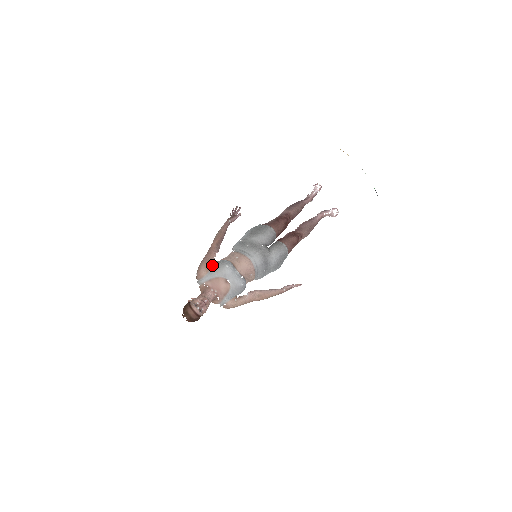
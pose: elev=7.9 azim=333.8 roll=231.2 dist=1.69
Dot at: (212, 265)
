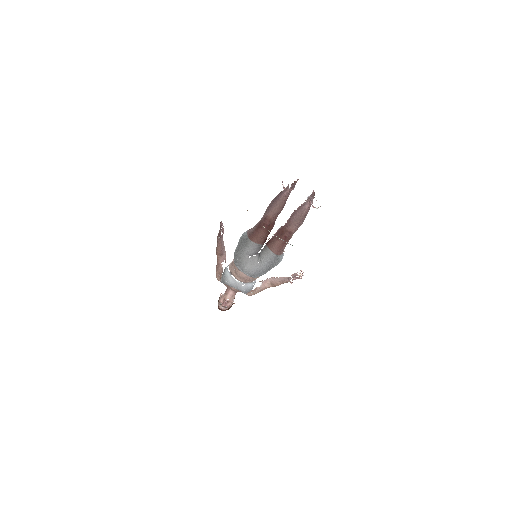
Dot at: occluded
